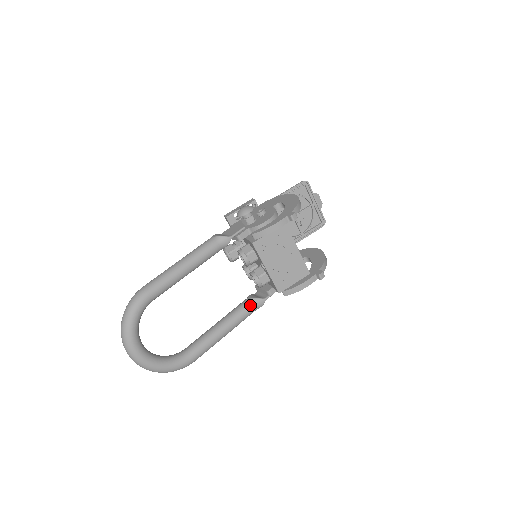
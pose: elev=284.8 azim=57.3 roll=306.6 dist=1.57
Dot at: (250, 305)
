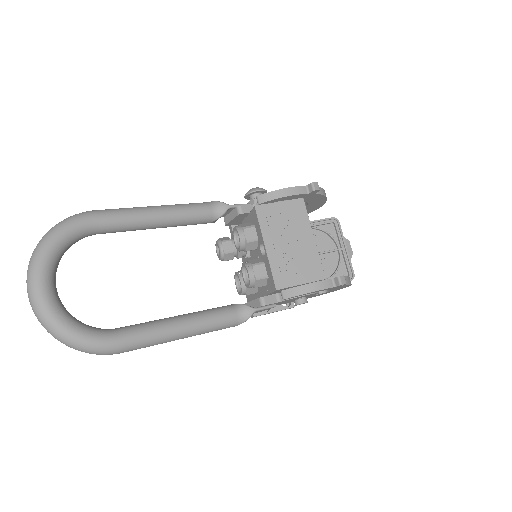
Dot at: (231, 309)
